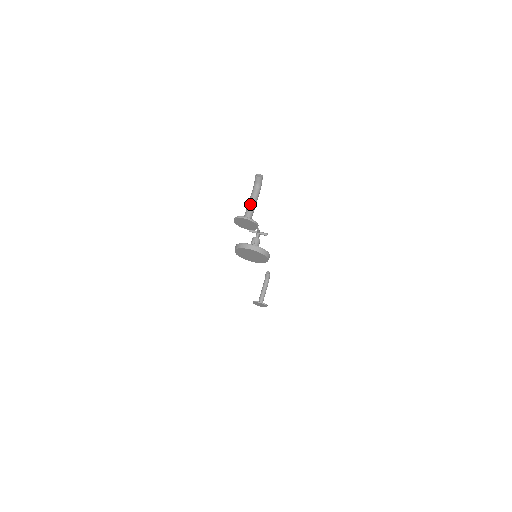
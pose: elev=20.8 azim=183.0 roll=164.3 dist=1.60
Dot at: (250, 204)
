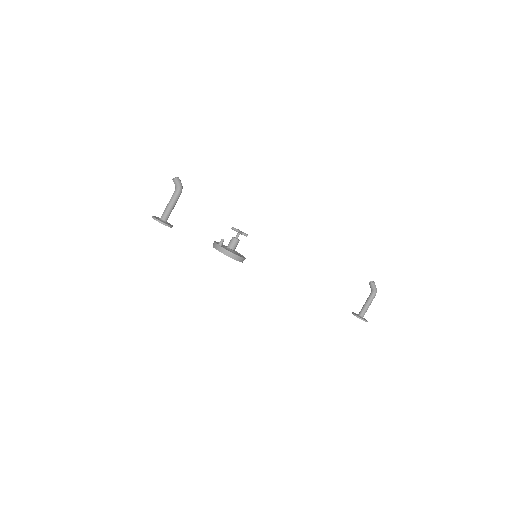
Dot at: (167, 205)
